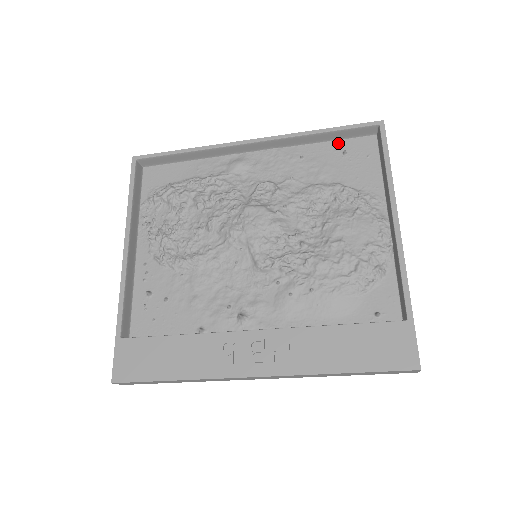
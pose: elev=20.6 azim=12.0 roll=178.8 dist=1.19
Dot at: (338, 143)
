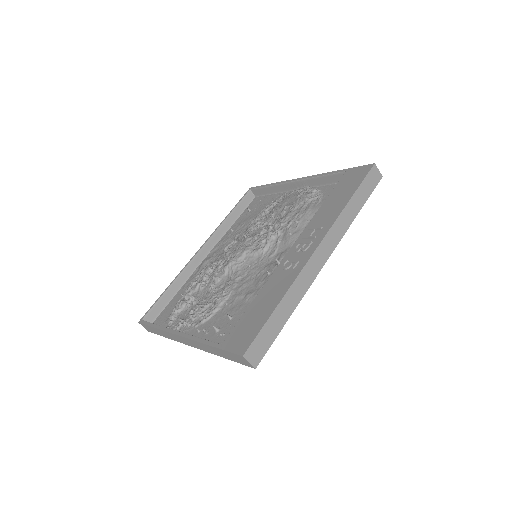
Dot at: (243, 214)
